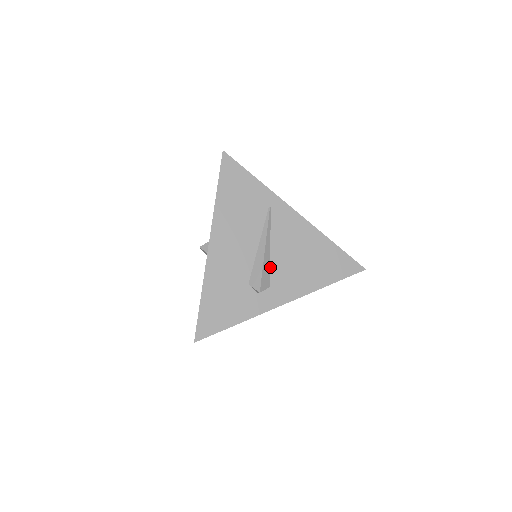
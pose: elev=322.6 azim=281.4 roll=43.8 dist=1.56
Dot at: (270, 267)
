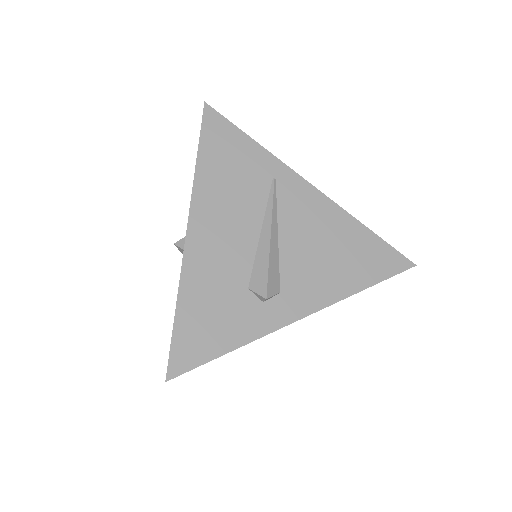
Dot at: (279, 263)
